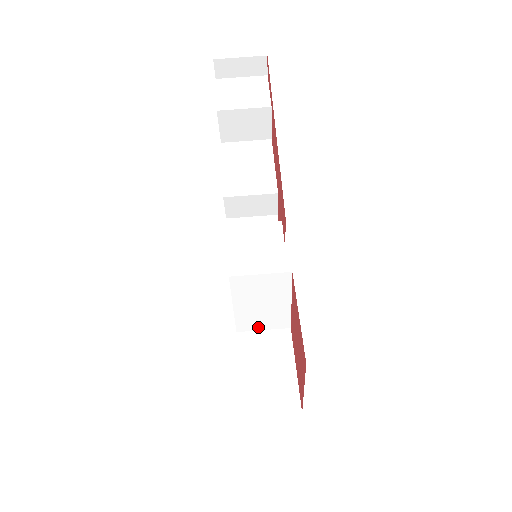
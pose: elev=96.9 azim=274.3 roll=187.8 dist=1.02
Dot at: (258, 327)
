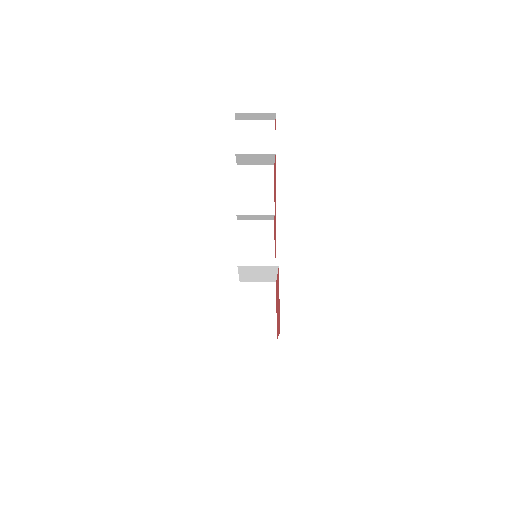
Dot at: (254, 281)
